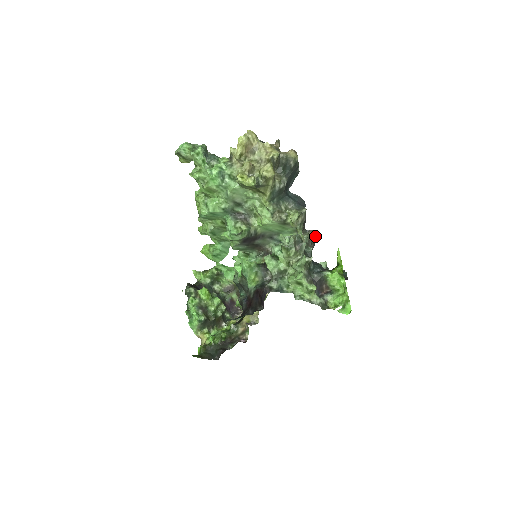
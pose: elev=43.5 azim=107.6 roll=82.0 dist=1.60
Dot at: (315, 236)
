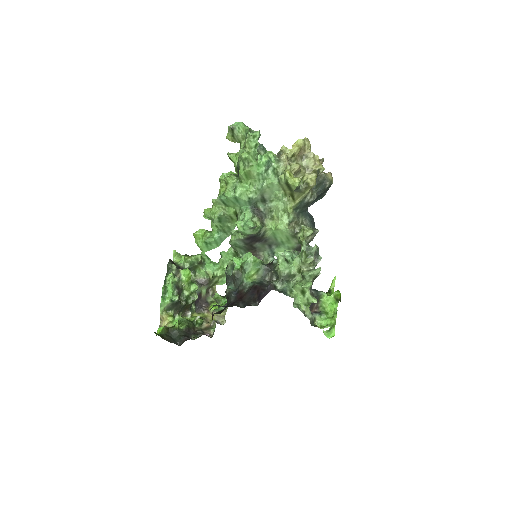
Dot at: occluded
